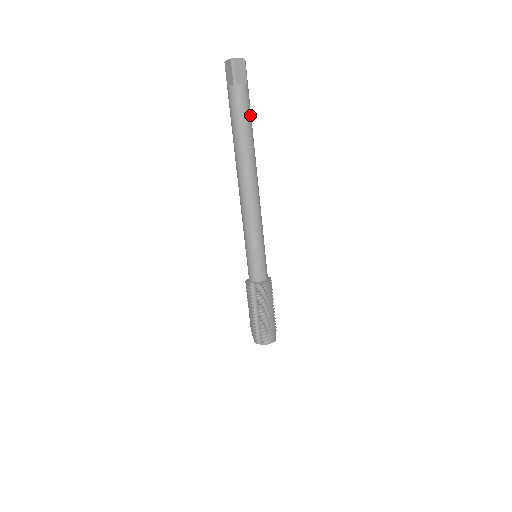
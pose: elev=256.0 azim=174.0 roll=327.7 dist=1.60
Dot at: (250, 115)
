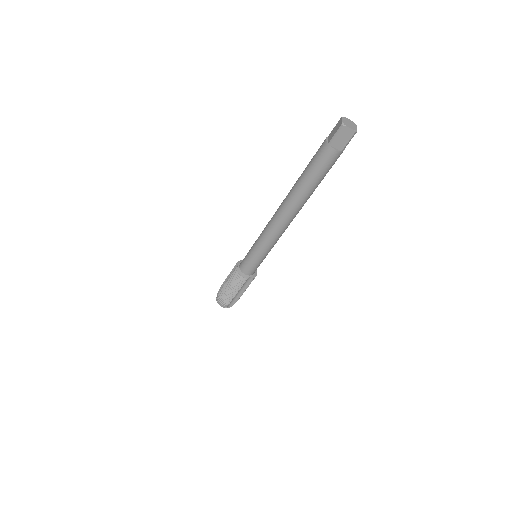
Dot at: occluded
